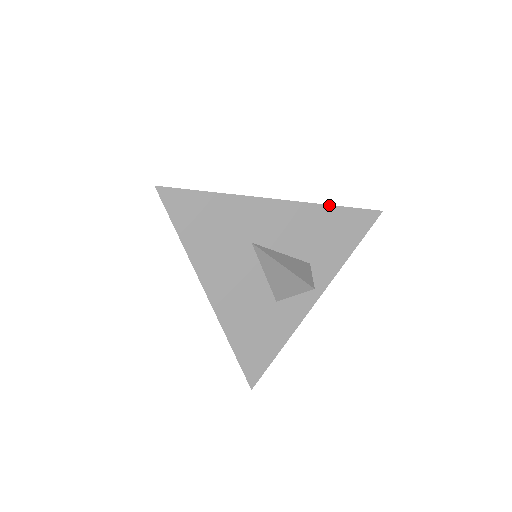
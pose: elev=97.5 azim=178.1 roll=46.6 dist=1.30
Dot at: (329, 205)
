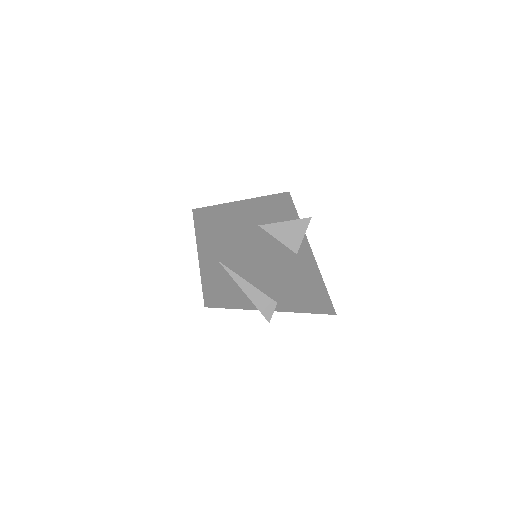
Dot at: (269, 195)
